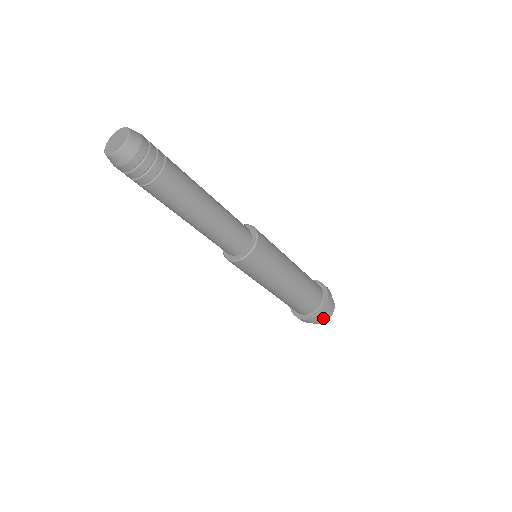
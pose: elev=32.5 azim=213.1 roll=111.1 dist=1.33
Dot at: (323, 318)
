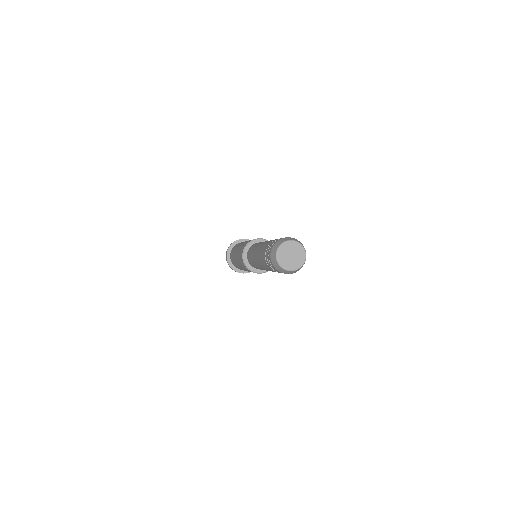
Dot at: occluded
